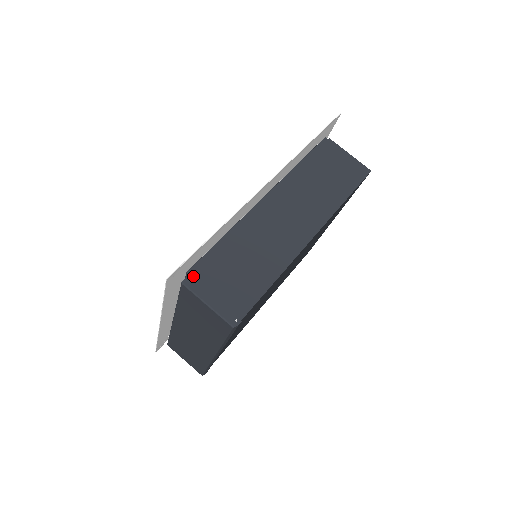
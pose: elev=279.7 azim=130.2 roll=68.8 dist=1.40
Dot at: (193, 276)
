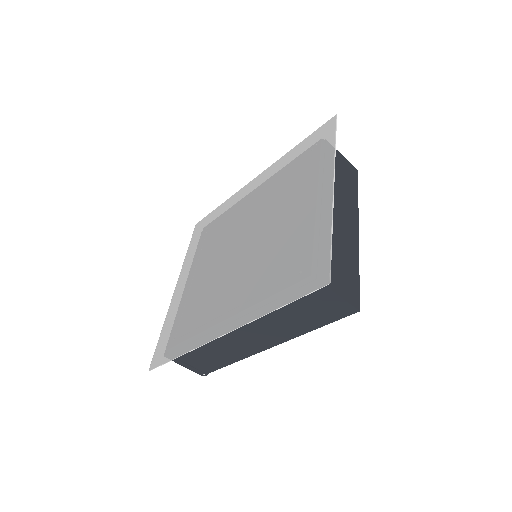
Dot at: occluded
